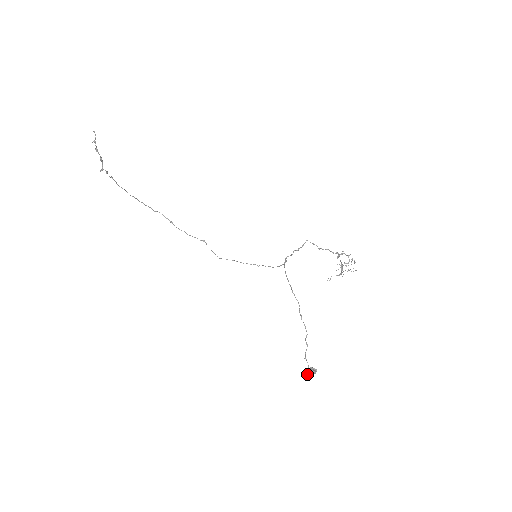
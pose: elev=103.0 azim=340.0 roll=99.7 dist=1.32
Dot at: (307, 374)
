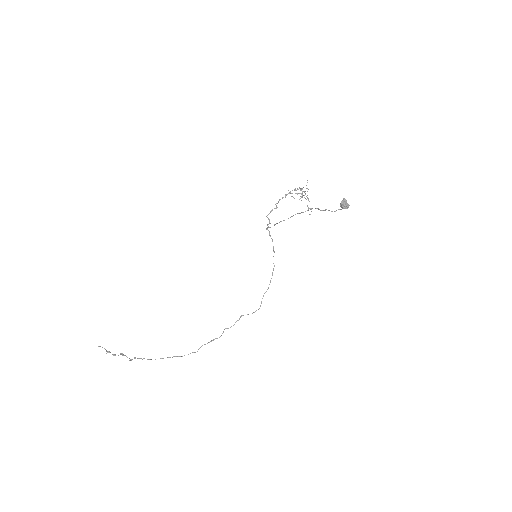
Dot at: (345, 208)
